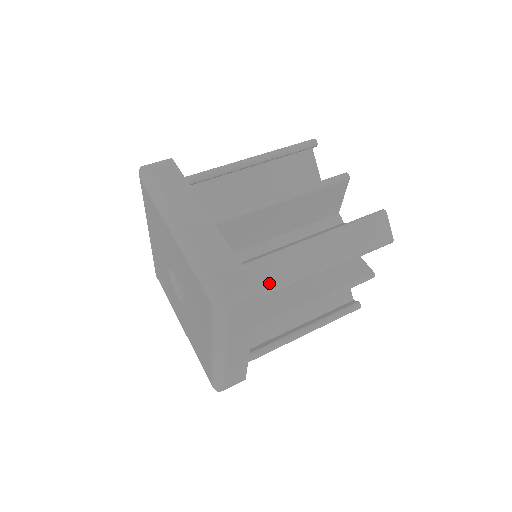
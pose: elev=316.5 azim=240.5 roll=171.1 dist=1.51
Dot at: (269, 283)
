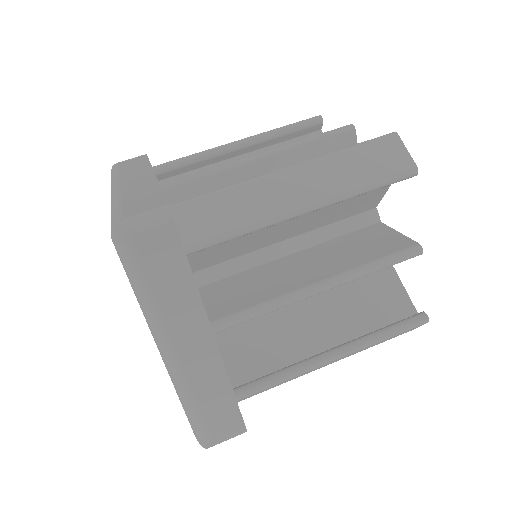
Dot at: (211, 224)
